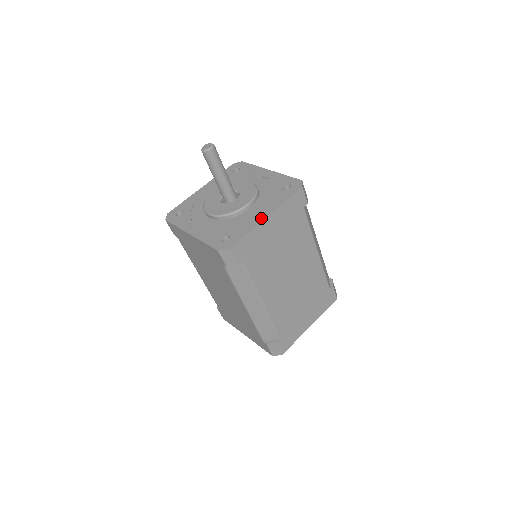
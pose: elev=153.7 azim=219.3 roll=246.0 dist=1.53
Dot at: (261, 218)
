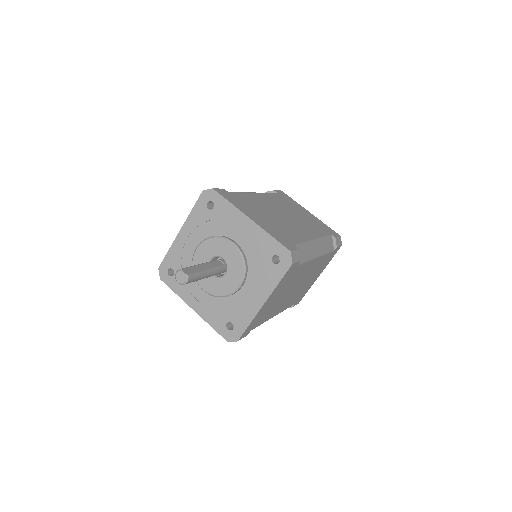
Dot at: (258, 306)
